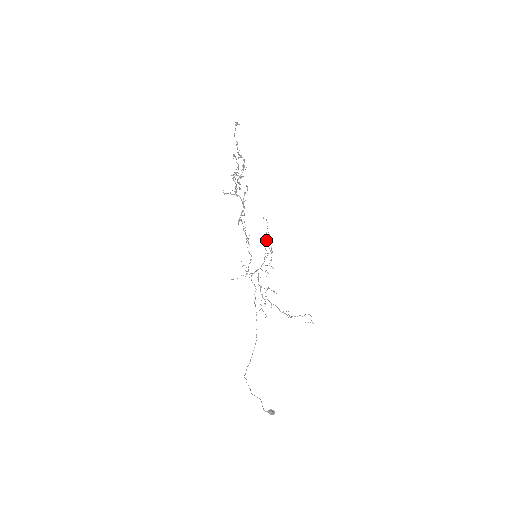
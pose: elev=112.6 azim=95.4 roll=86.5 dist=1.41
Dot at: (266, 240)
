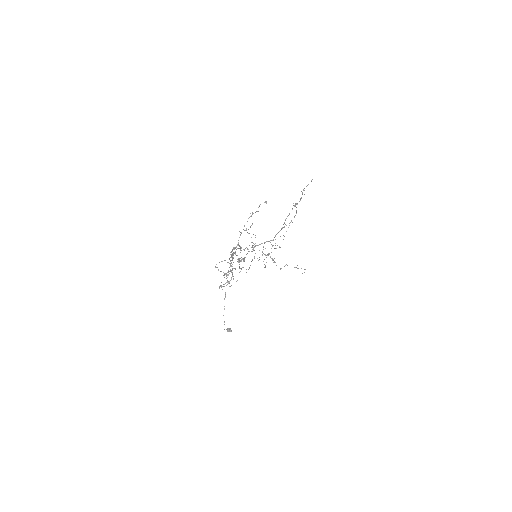
Dot at: occluded
